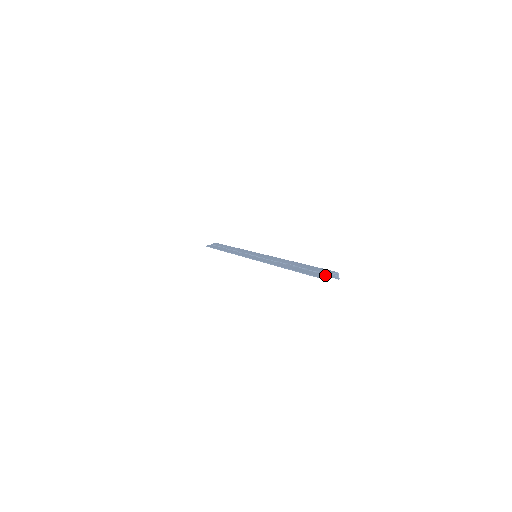
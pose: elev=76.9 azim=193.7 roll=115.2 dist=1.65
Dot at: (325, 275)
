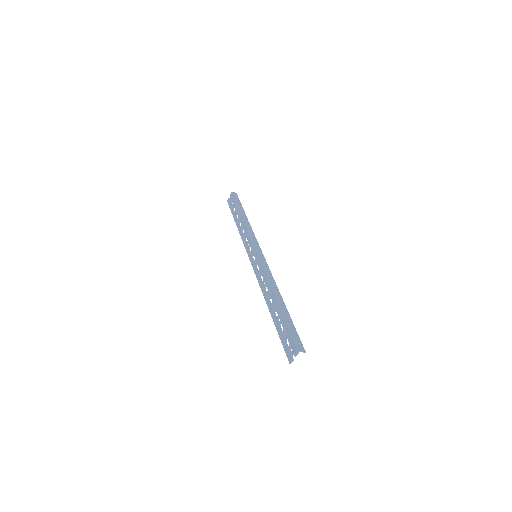
Dot at: (291, 358)
